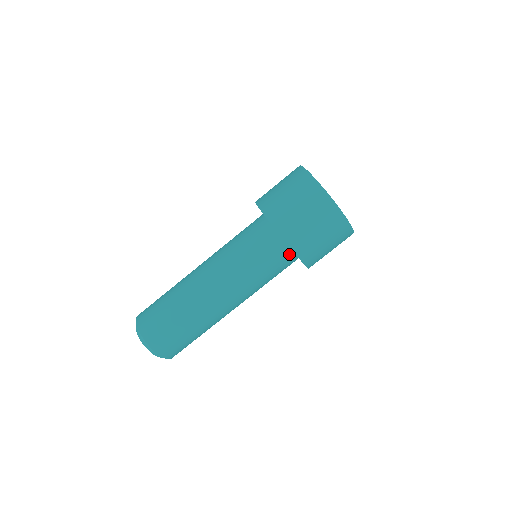
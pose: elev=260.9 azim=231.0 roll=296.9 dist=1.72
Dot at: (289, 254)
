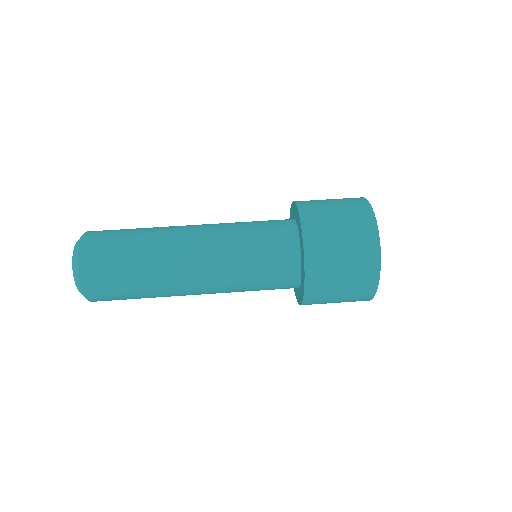
Dot at: (294, 254)
